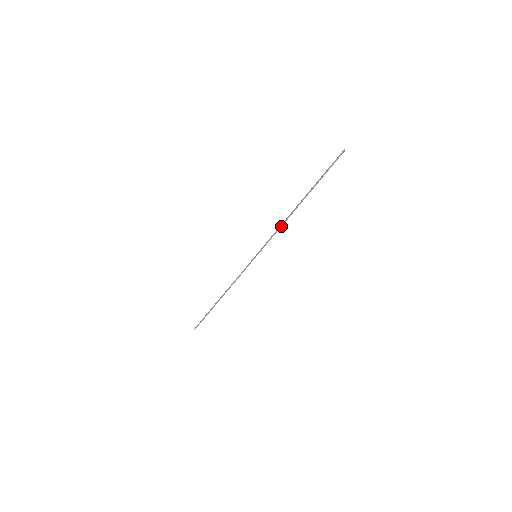
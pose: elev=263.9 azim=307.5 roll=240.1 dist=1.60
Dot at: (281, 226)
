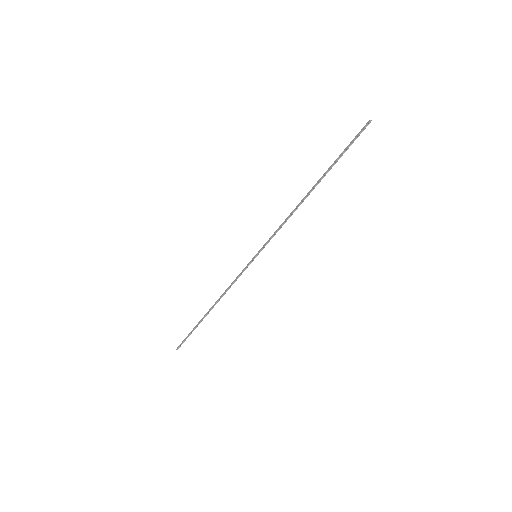
Dot at: (288, 218)
